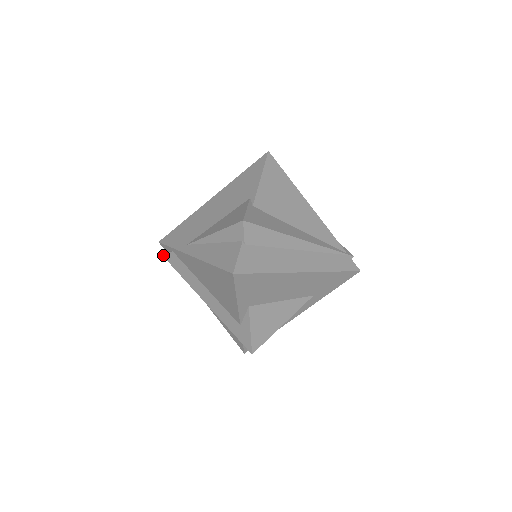
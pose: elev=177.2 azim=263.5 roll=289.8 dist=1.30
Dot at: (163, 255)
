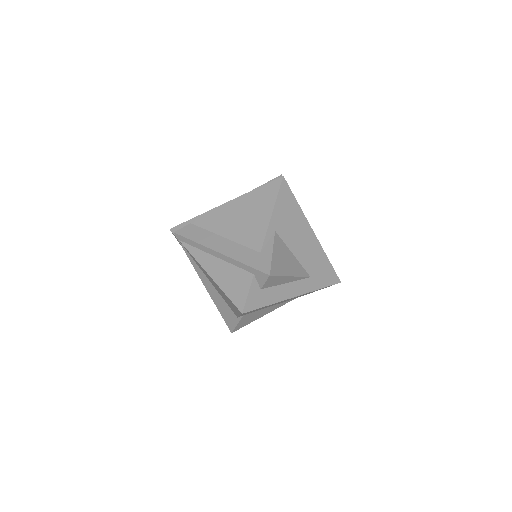
Dot at: (175, 231)
